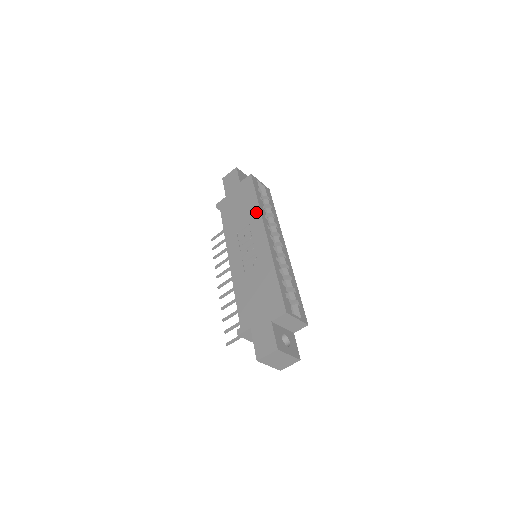
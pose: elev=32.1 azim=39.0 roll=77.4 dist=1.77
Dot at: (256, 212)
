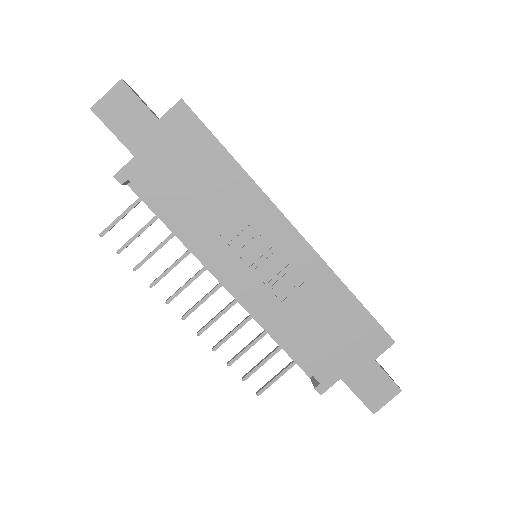
Dot at: (248, 188)
